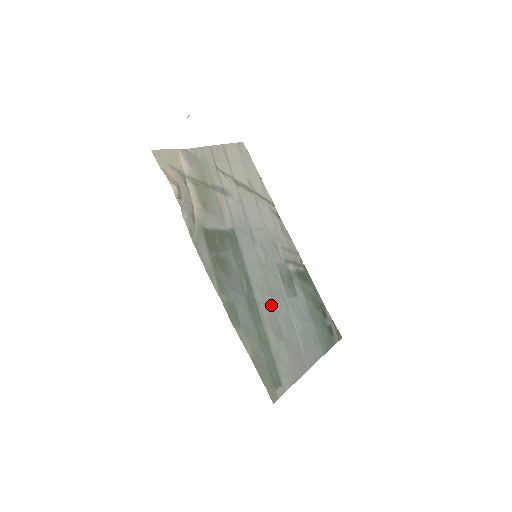
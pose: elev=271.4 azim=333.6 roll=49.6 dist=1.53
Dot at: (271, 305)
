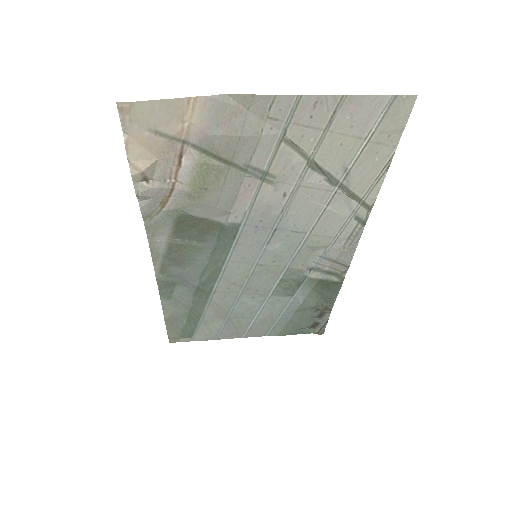
Dot at: (236, 295)
